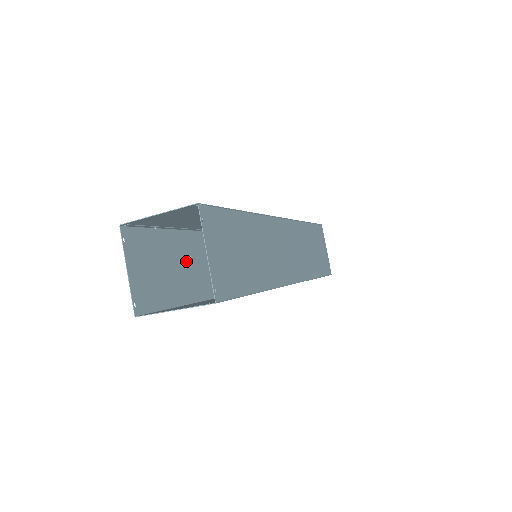
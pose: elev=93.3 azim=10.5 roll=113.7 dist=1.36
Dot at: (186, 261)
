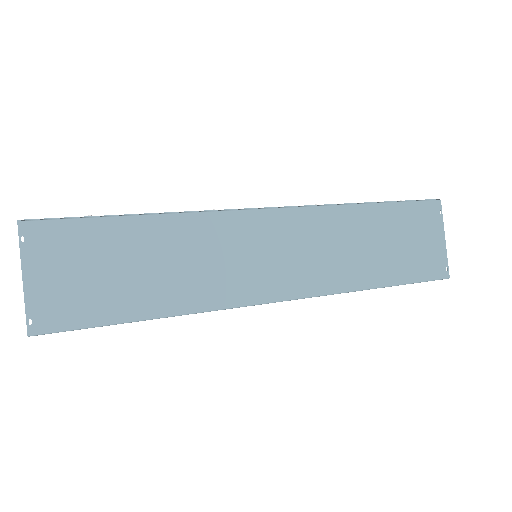
Dot at: occluded
